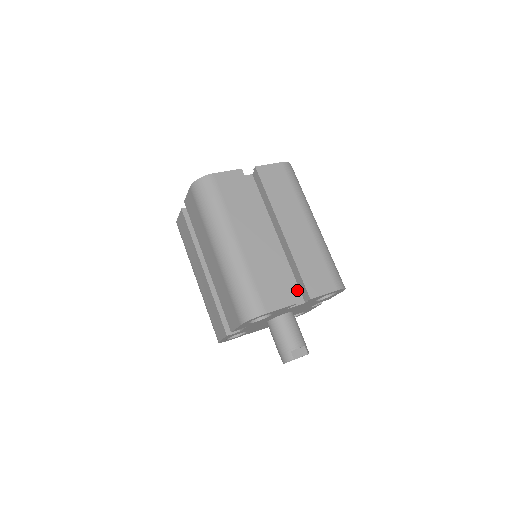
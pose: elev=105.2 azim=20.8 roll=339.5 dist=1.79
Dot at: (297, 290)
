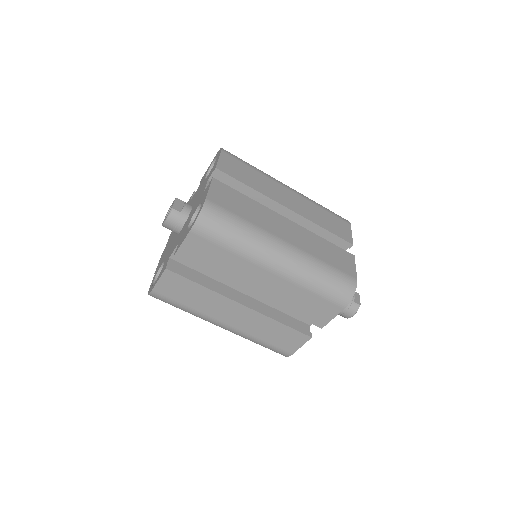
Dot at: occluded
